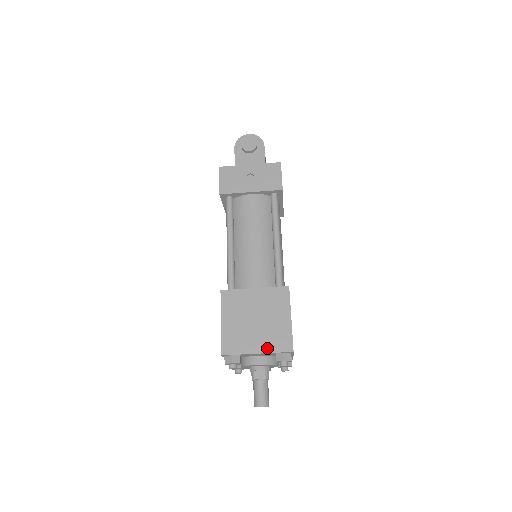
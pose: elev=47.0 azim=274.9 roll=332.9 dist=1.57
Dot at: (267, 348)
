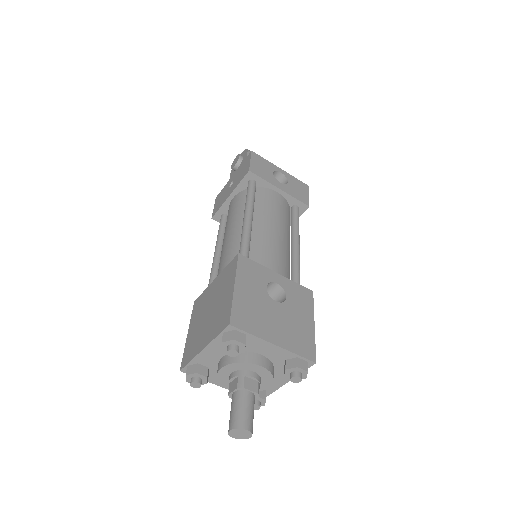
Dot at: (210, 337)
